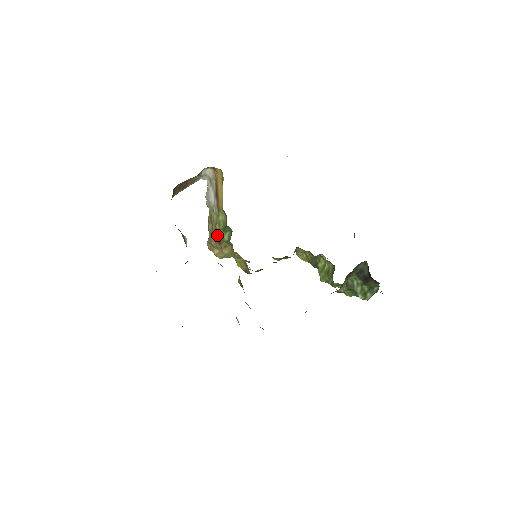
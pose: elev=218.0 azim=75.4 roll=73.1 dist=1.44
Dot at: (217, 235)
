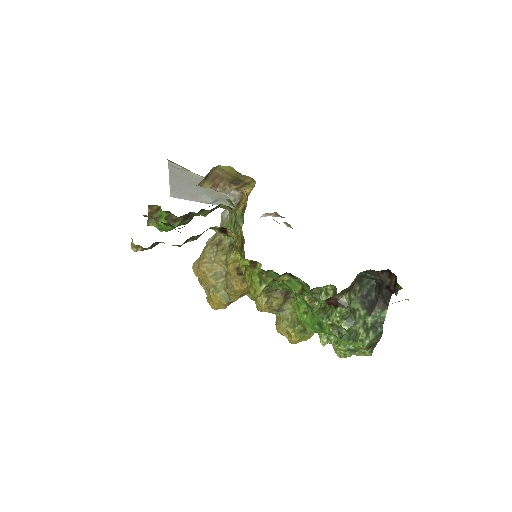
Dot at: occluded
